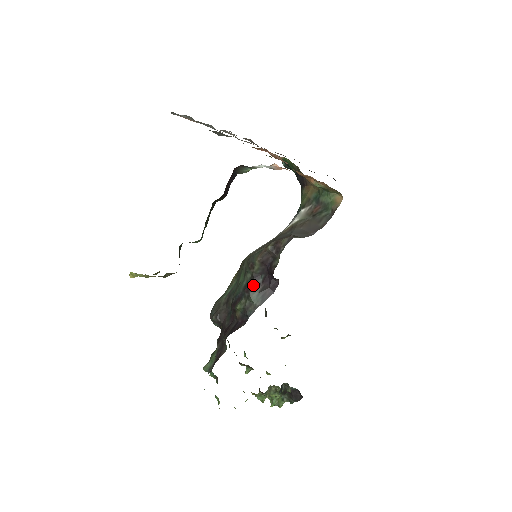
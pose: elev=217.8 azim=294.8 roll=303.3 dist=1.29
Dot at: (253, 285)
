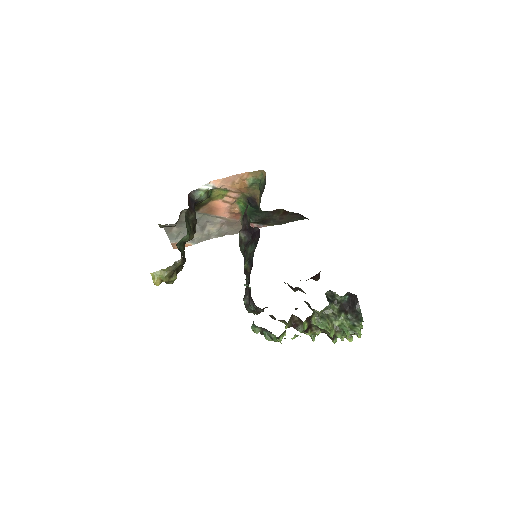
Dot at: (246, 246)
